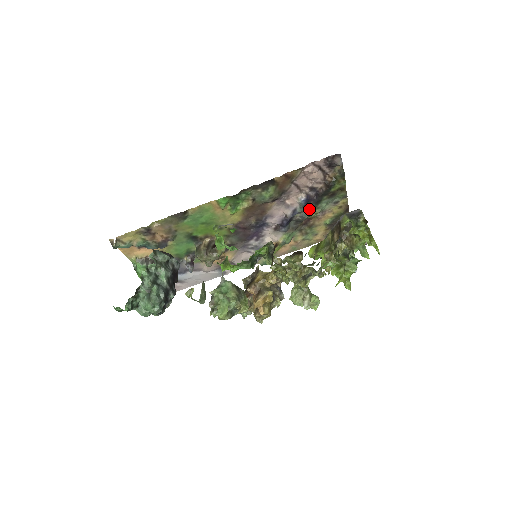
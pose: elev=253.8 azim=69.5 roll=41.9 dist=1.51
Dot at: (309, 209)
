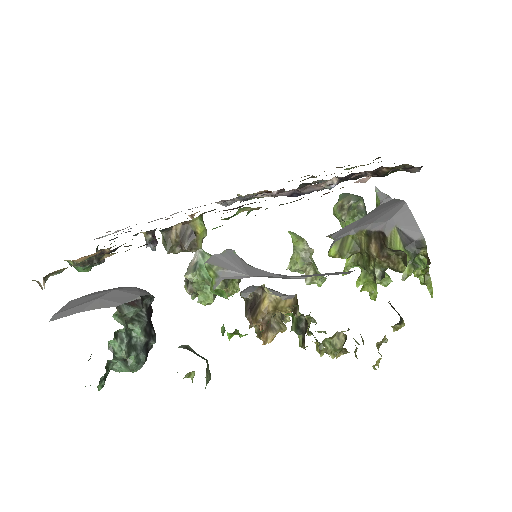
Dot at: occluded
